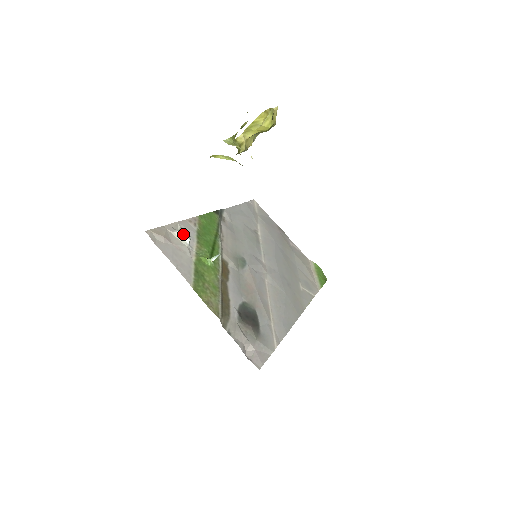
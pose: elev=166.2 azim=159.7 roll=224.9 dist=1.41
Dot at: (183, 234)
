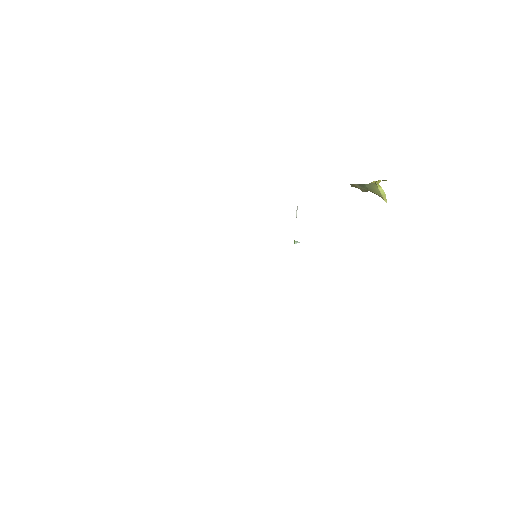
Dot at: occluded
